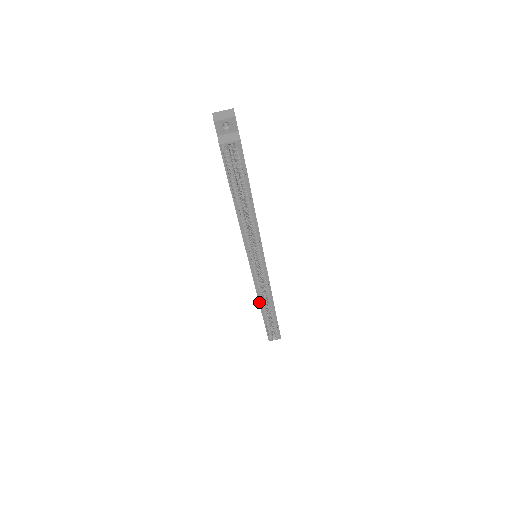
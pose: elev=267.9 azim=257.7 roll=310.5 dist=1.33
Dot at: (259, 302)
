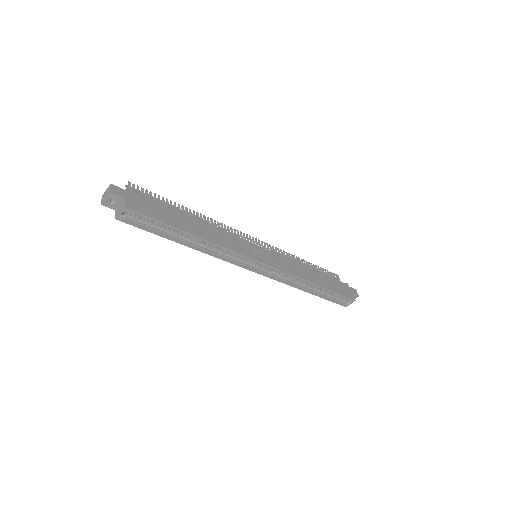
Dot at: (294, 287)
